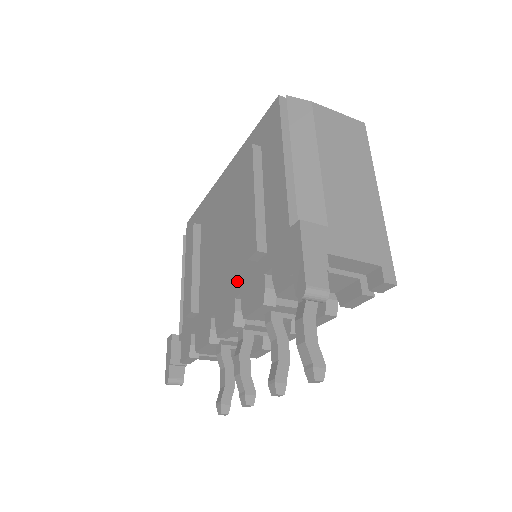
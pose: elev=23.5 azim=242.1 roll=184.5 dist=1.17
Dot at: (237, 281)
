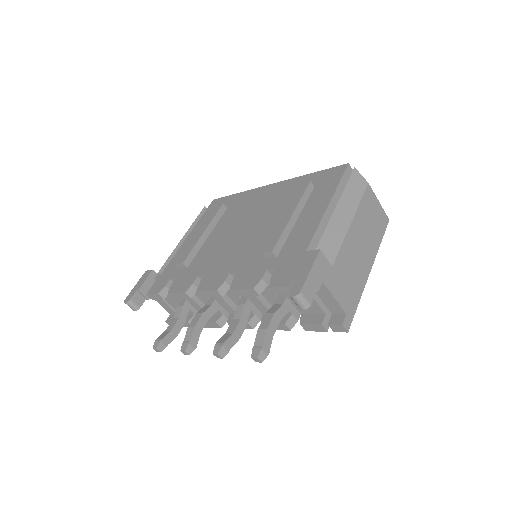
Dot at: (239, 263)
